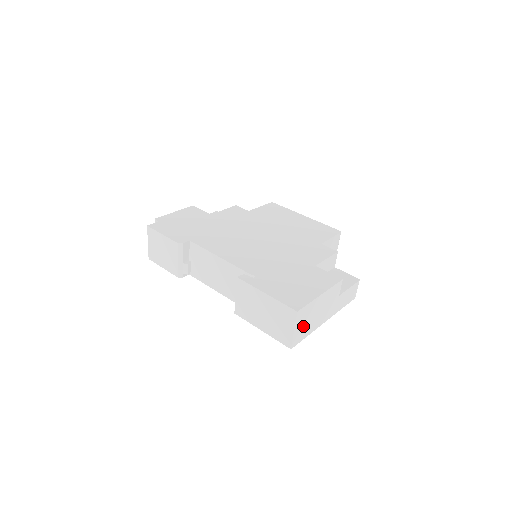
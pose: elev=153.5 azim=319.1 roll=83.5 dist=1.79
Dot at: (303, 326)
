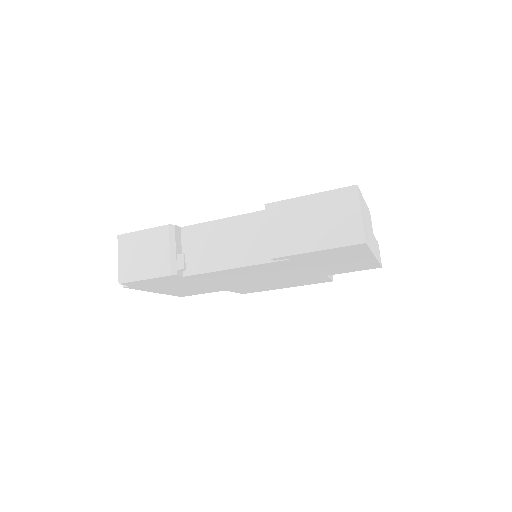
Dot at: (364, 223)
